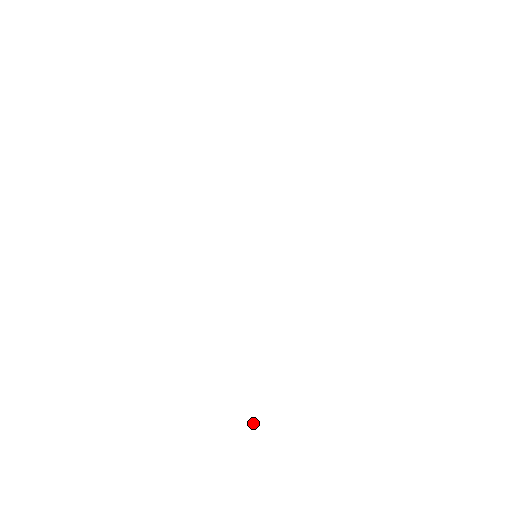
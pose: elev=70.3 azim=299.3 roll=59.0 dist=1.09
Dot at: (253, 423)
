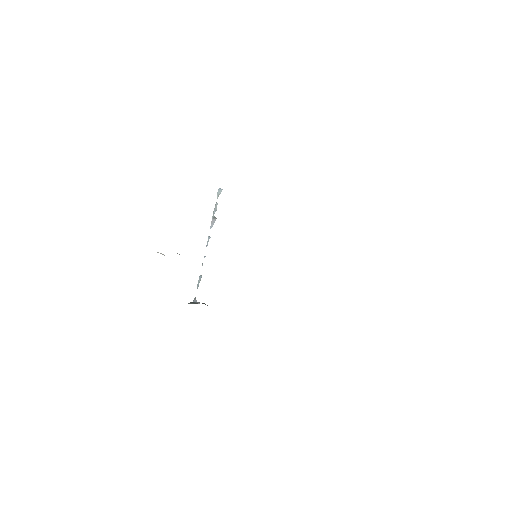
Dot at: (214, 212)
